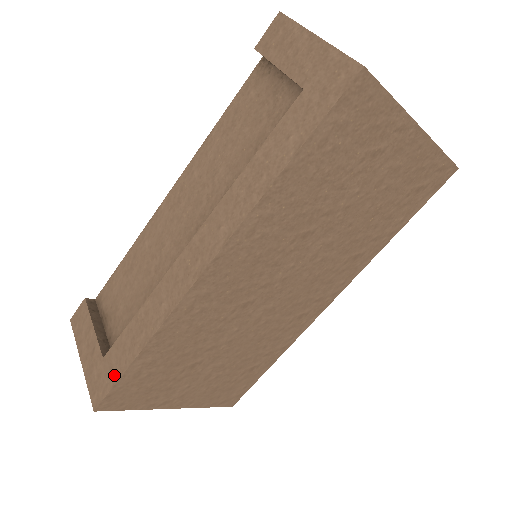
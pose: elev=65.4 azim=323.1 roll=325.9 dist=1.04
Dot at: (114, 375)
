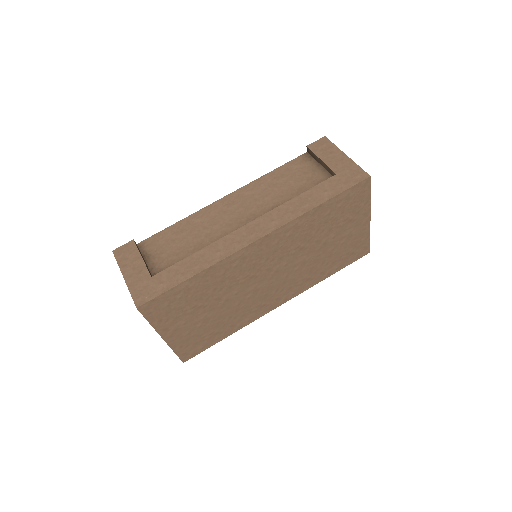
Dot at: (164, 287)
